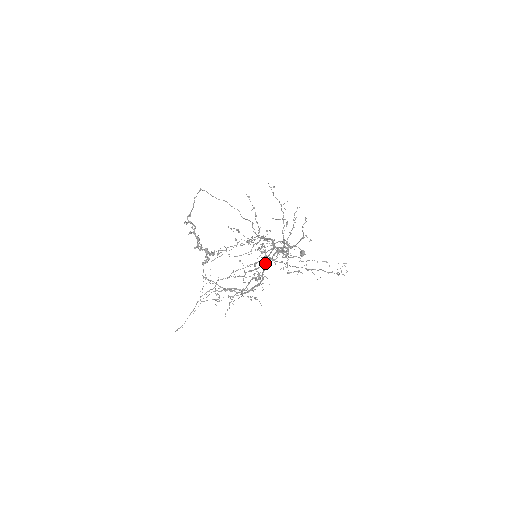
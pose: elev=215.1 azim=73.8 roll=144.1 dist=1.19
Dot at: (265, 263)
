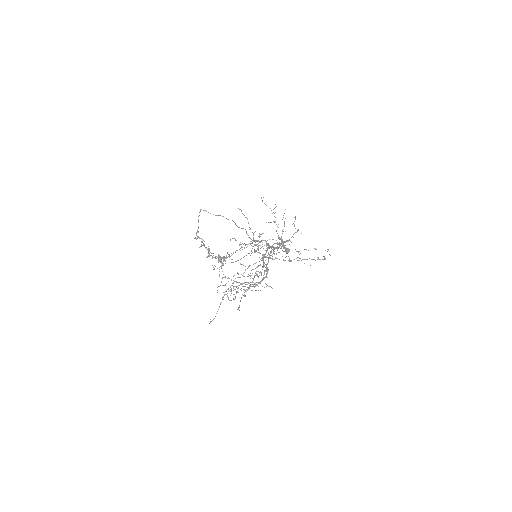
Dot at: occluded
